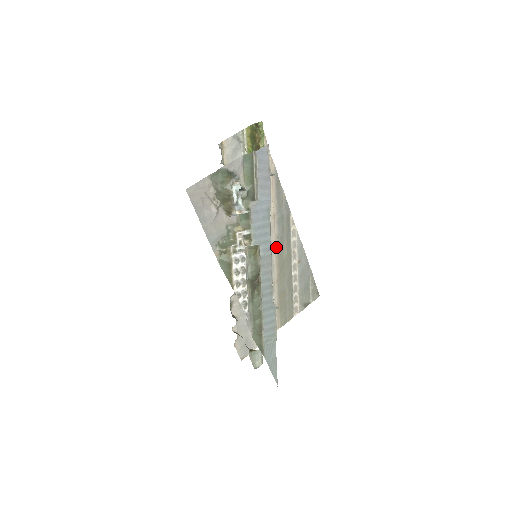
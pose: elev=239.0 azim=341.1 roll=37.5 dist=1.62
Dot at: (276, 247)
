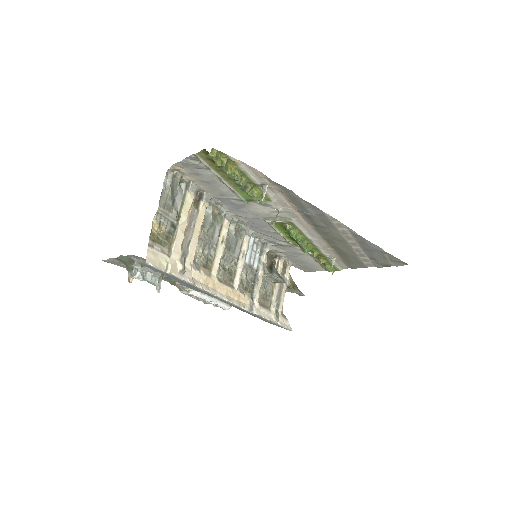
Dot at: (315, 230)
